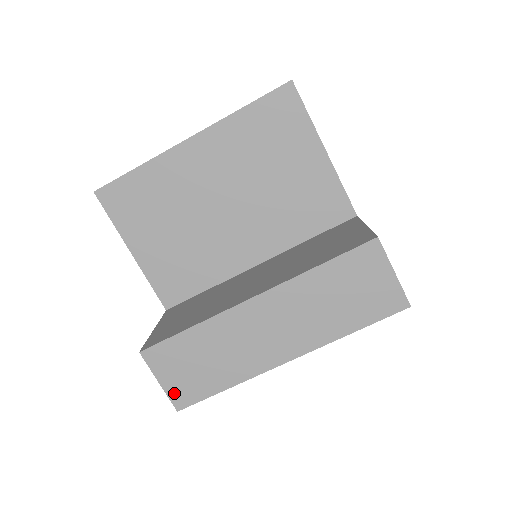
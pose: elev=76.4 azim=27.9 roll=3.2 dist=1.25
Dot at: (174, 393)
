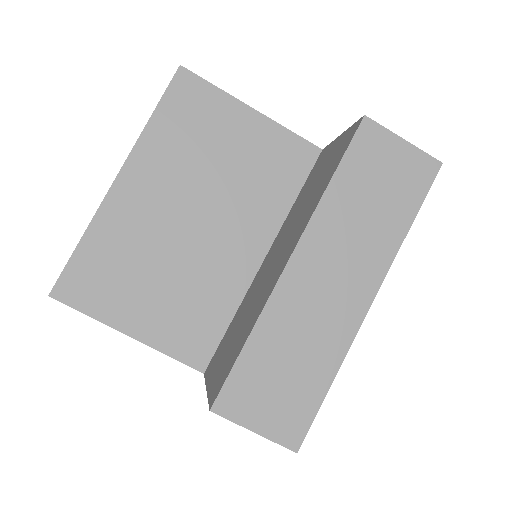
Dot at: (279, 432)
